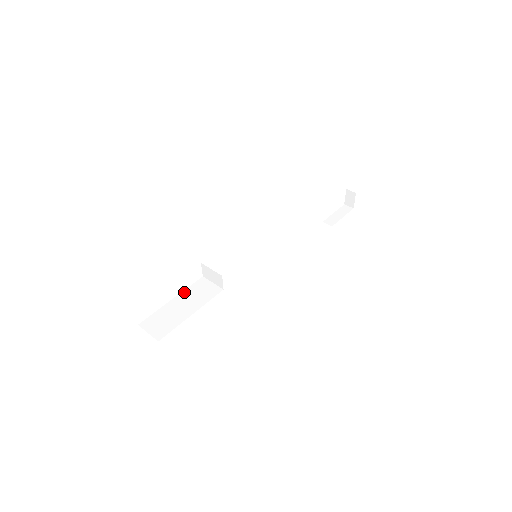
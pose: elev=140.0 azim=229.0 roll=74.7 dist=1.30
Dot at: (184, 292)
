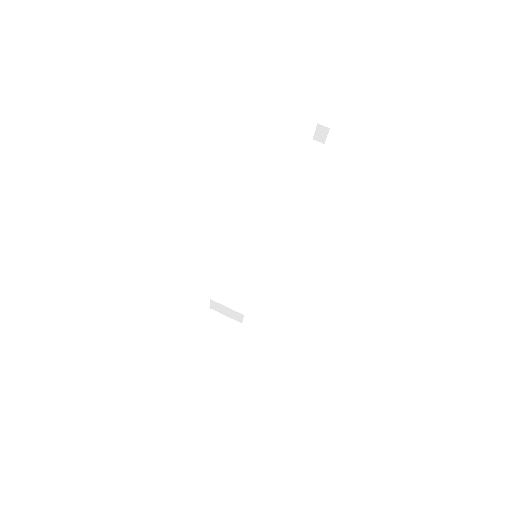
Dot at: (195, 338)
